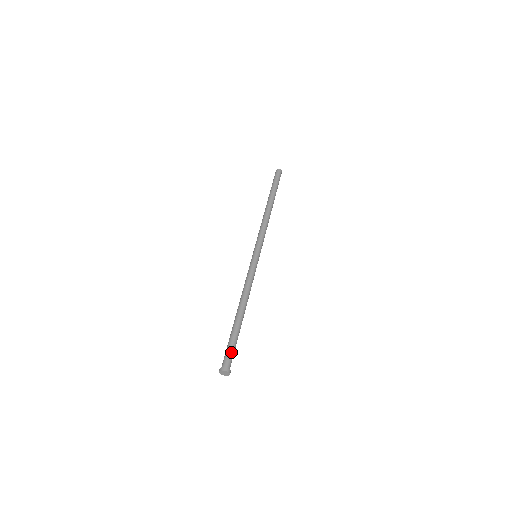
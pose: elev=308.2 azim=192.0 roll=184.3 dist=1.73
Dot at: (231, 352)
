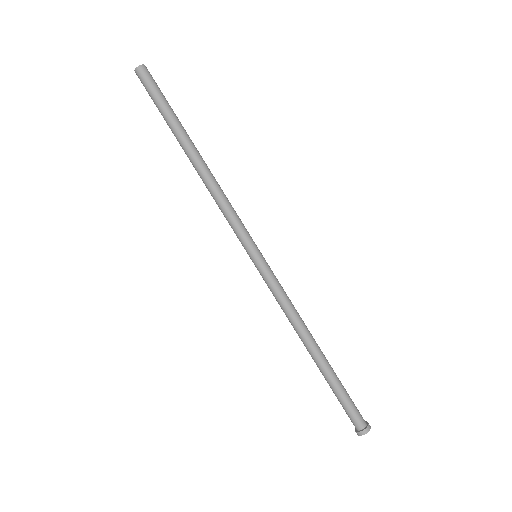
Dot at: (347, 409)
